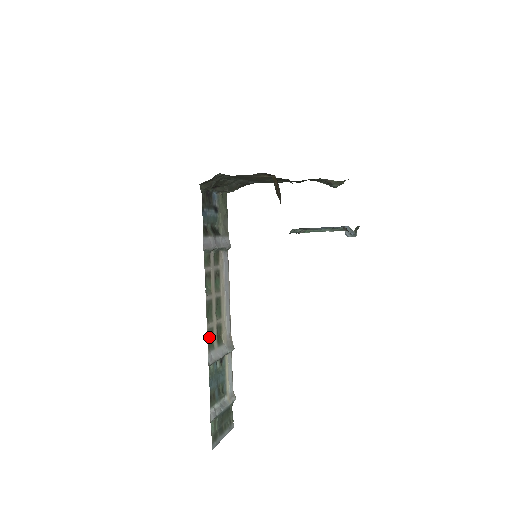
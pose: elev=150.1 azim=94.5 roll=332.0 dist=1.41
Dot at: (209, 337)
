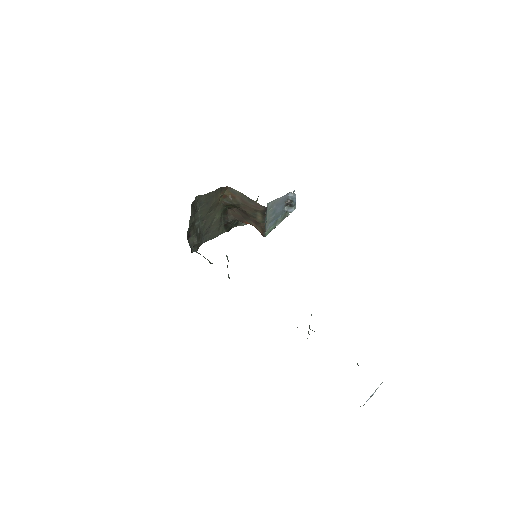
Dot at: occluded
